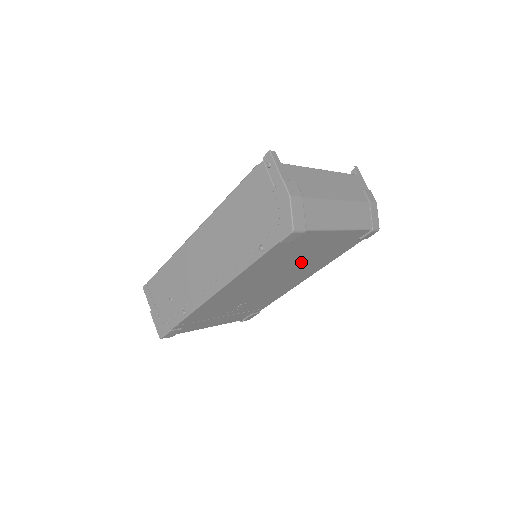
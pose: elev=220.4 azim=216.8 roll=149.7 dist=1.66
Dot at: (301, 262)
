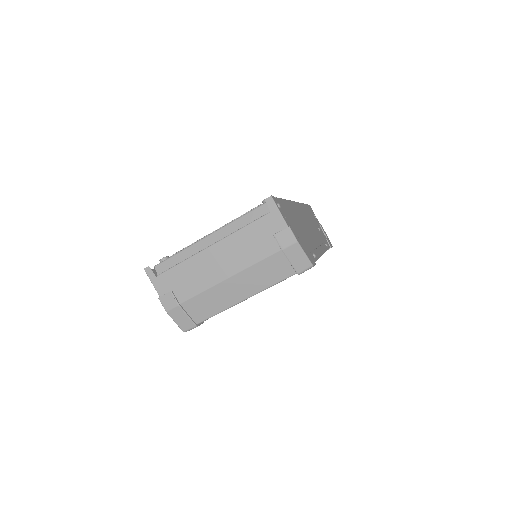
Dot at: occluded
